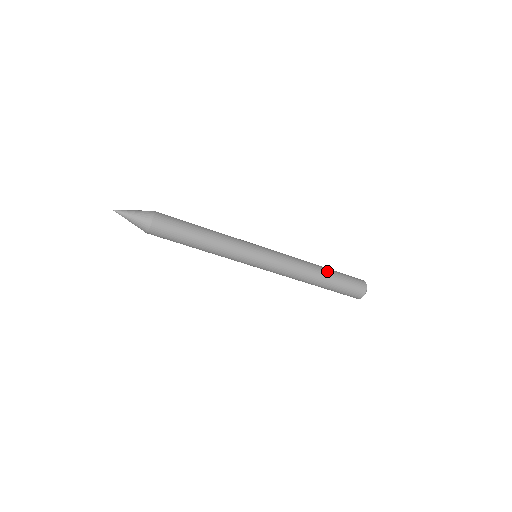
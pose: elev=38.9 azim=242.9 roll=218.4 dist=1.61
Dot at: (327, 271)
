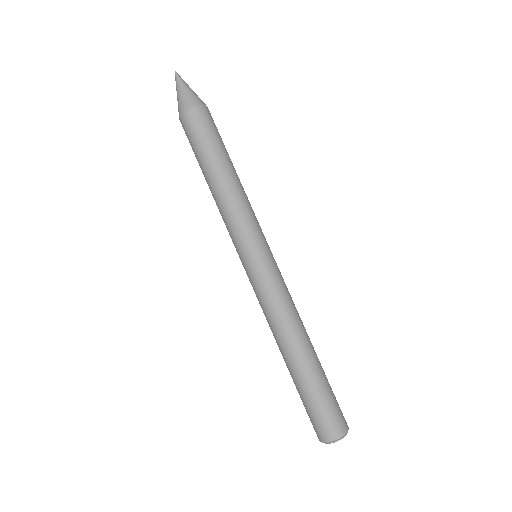
Dot at: occluded
